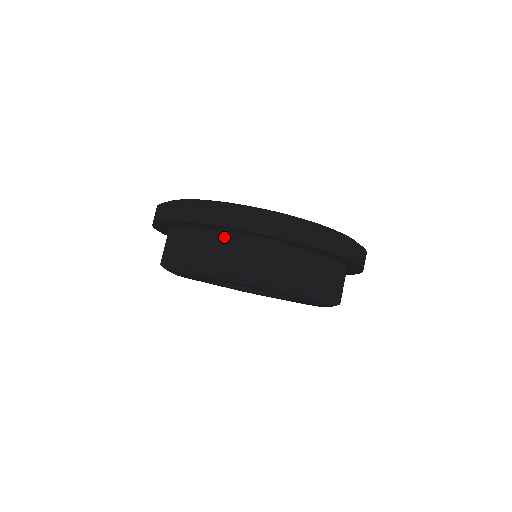
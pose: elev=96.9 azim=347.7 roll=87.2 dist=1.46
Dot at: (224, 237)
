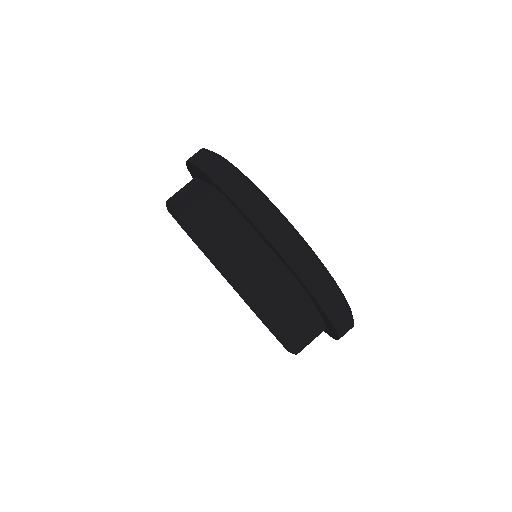
Dot at: (269, 257)
